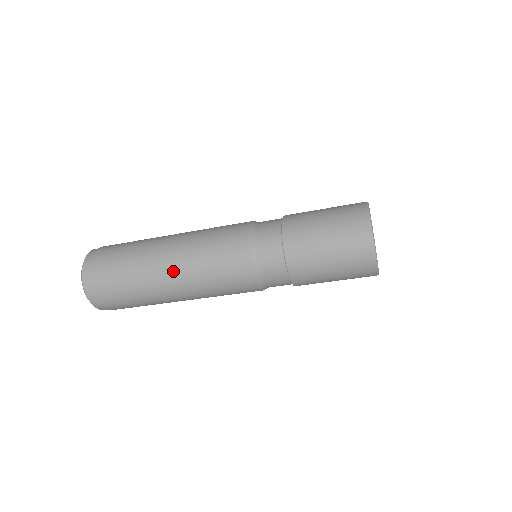
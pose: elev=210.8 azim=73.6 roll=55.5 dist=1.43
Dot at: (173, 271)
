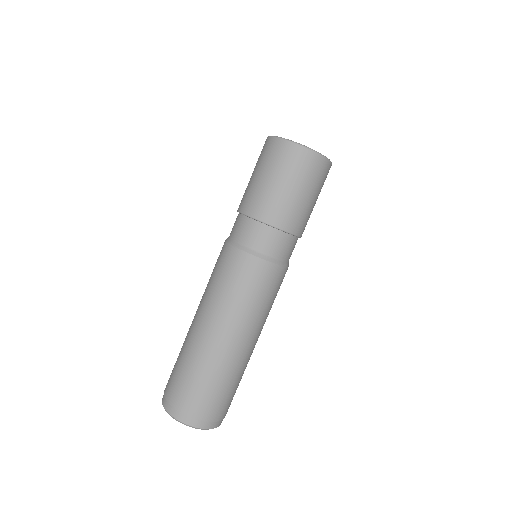
Dot at: occluded
